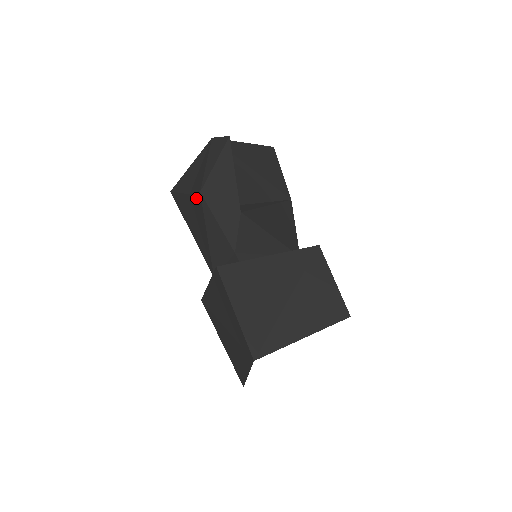
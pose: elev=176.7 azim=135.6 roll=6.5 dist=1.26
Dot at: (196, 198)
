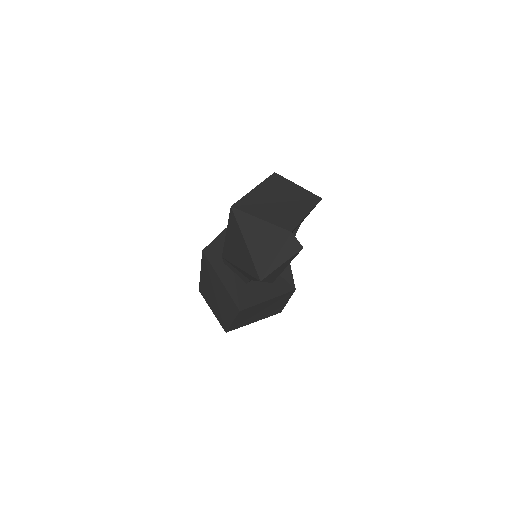
Dot at: (253, 267)
